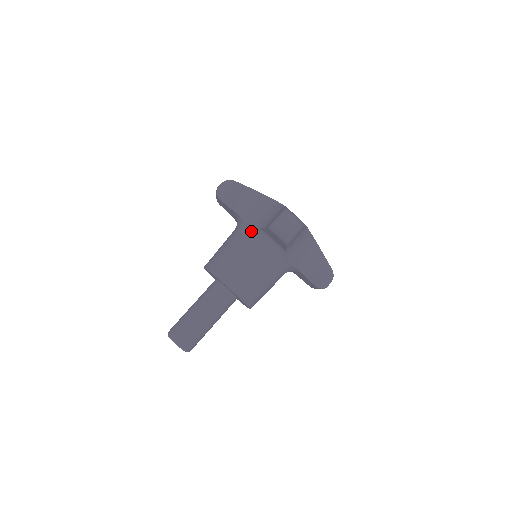
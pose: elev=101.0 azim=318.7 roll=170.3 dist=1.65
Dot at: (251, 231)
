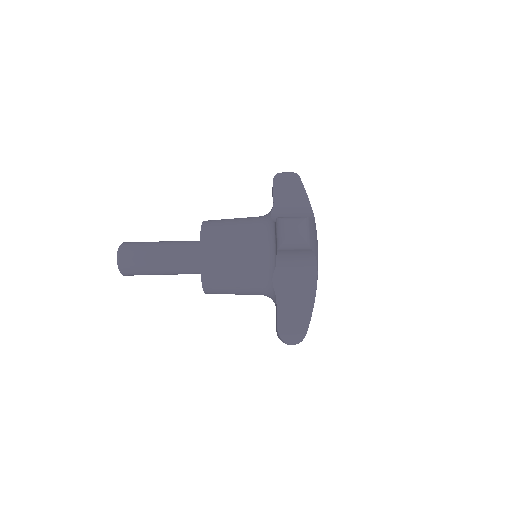
Dot at: (268, 222)
